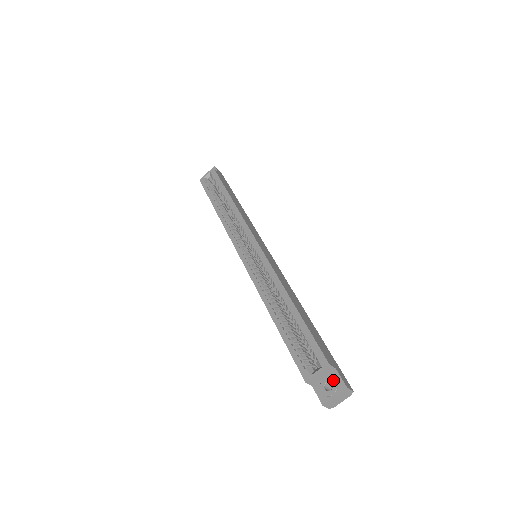
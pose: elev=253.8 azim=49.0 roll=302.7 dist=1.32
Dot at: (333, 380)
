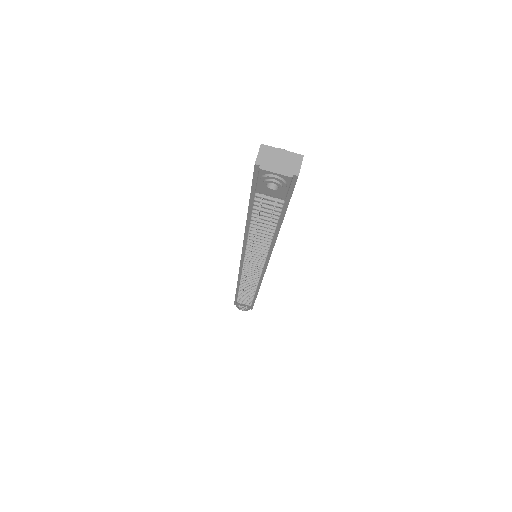
Dot at: occluded
